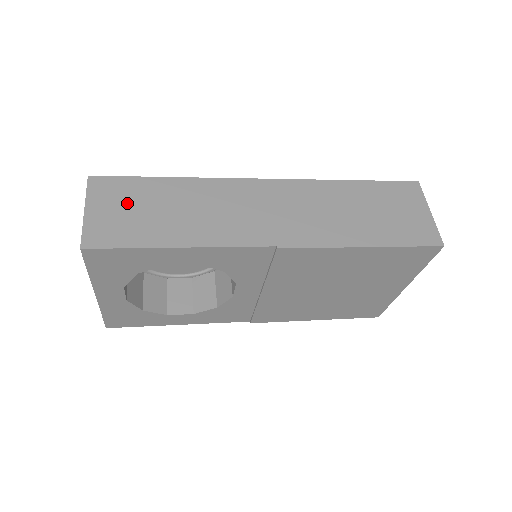
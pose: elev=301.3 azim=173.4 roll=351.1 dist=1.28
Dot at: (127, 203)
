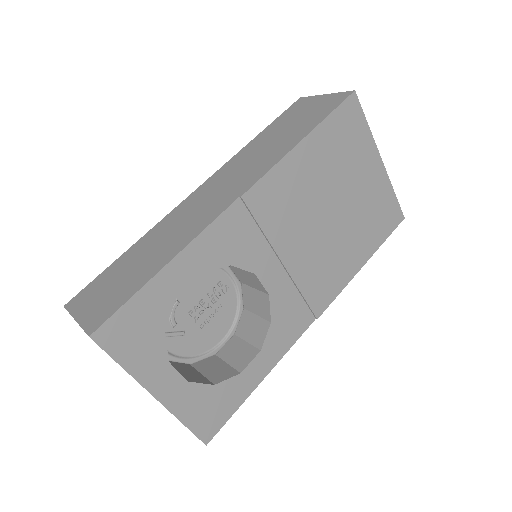
Dot at: (106, 287)
